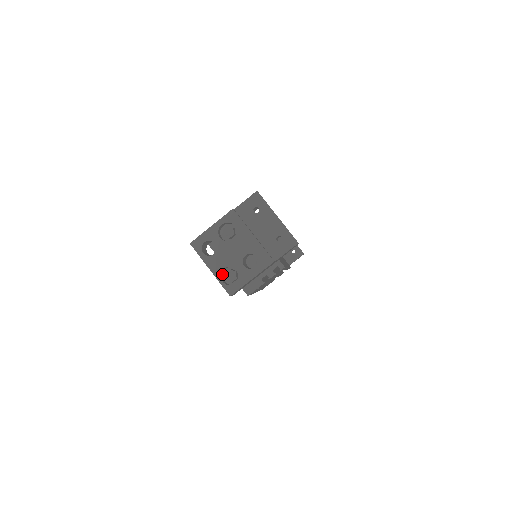
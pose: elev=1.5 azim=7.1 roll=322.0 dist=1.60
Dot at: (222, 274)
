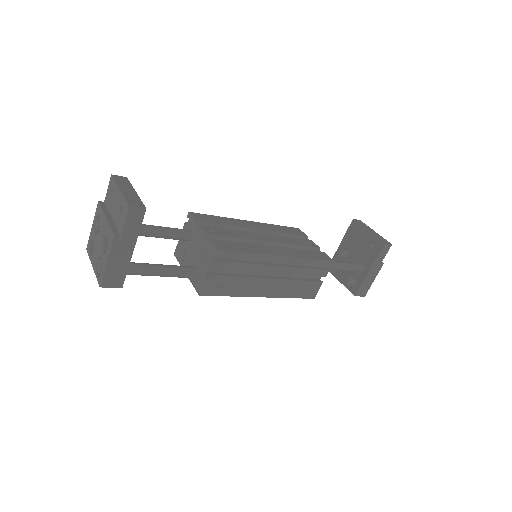
Dot at: occluded
